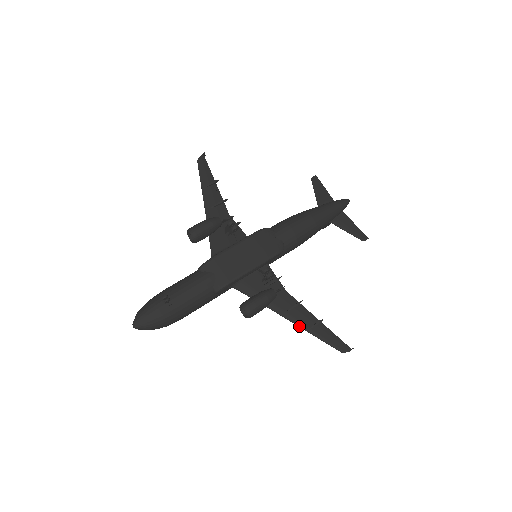
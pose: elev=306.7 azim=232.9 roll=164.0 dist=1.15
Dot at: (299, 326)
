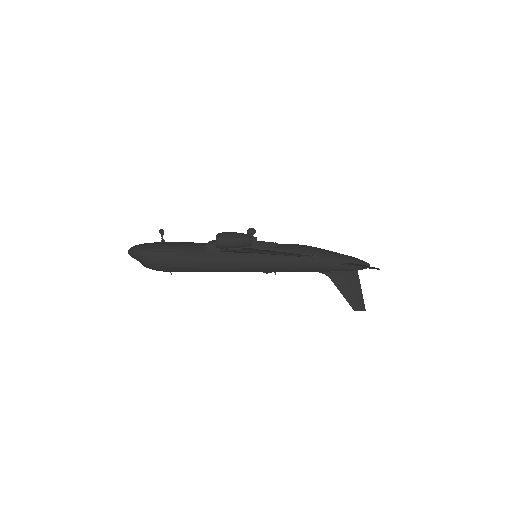
Dot at: (265, 252)
